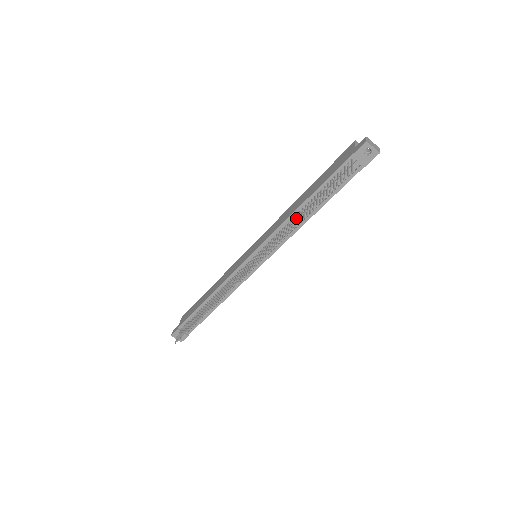
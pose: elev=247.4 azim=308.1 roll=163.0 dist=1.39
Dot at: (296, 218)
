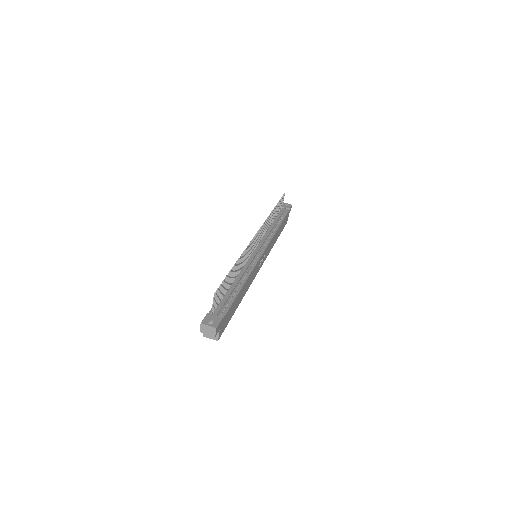
Dot at: (270, 221)
